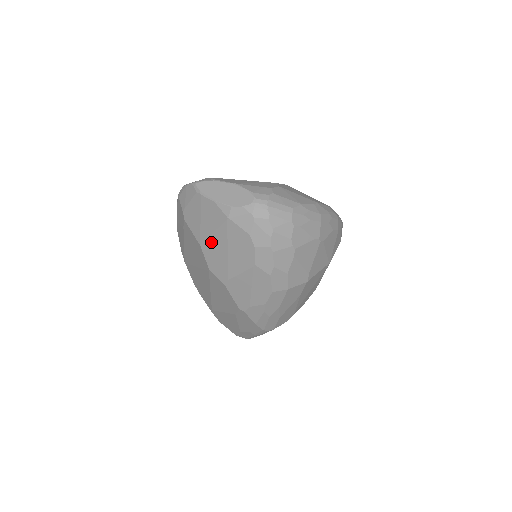
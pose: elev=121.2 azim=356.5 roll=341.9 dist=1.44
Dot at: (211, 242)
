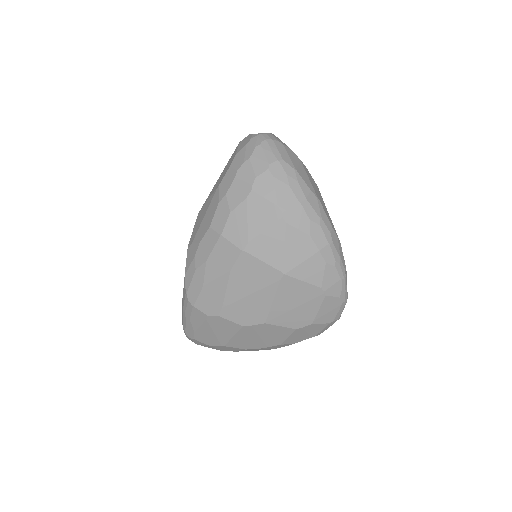
Dot at: occluded
